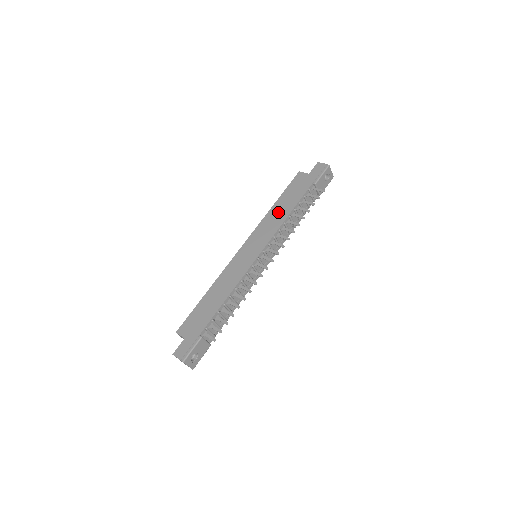
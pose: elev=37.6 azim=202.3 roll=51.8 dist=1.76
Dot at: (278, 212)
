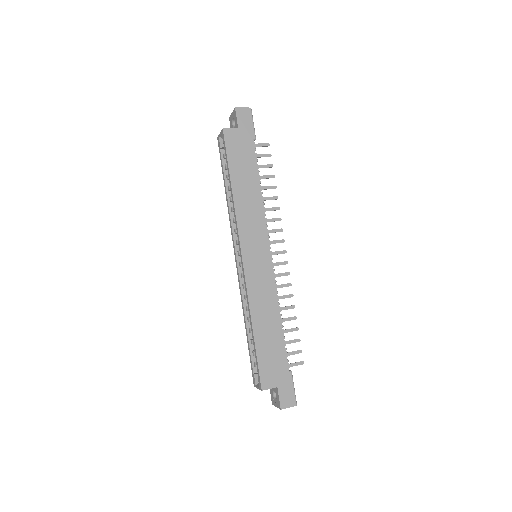
Dot at: (246, 194)
